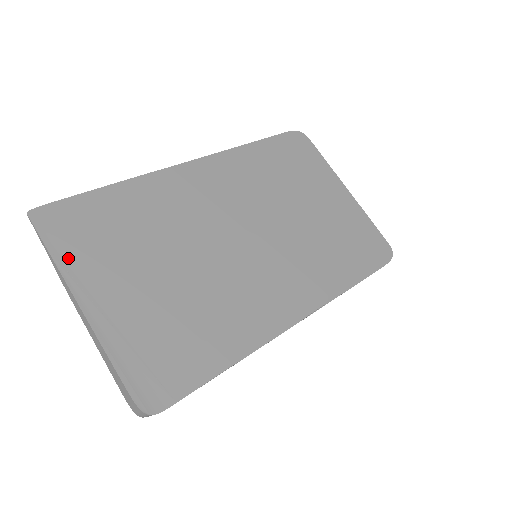
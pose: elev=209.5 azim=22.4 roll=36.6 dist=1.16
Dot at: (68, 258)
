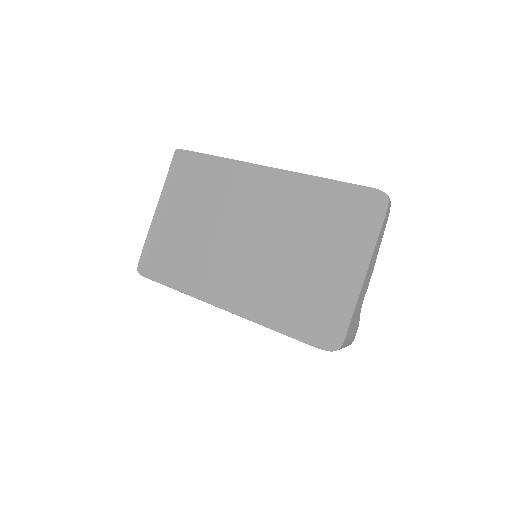
Dot at: (170, 183)
